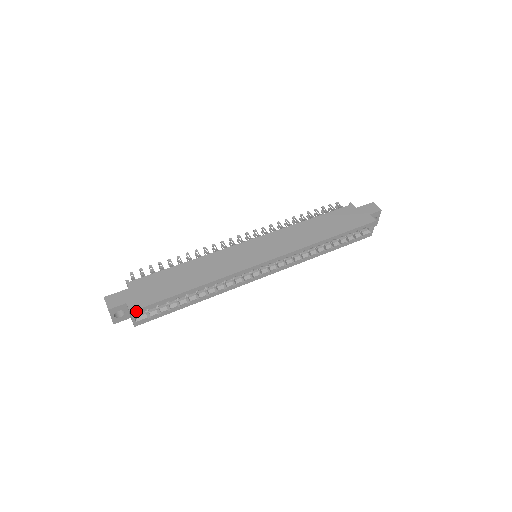
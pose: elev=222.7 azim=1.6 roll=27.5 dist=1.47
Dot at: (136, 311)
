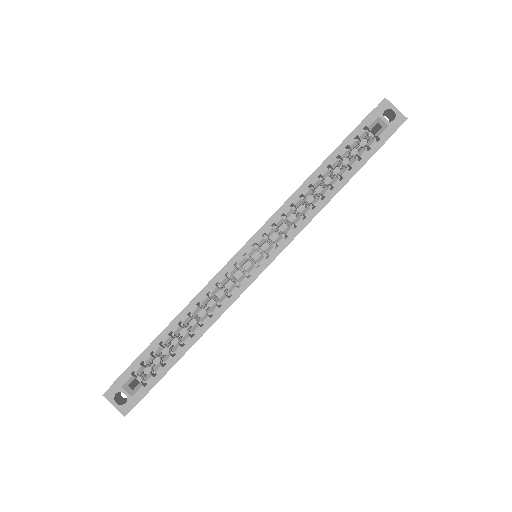
Dot at: (120, 379)
